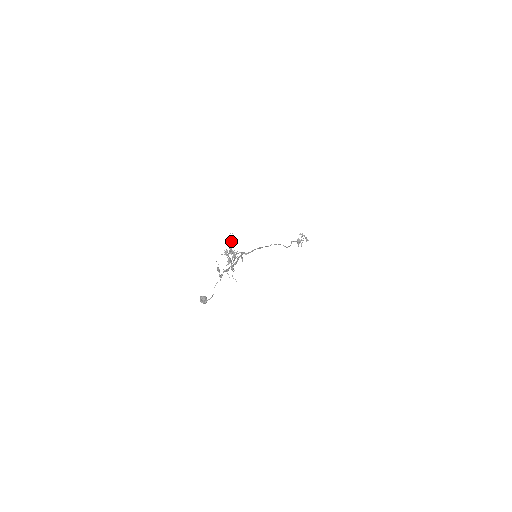
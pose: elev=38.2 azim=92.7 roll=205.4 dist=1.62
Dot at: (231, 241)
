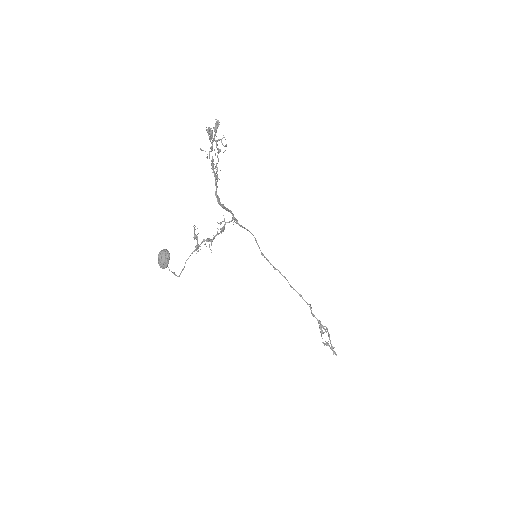
Dot at: (217, 120)
